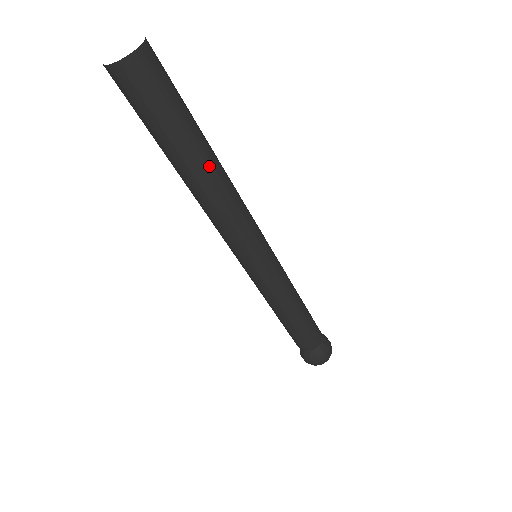
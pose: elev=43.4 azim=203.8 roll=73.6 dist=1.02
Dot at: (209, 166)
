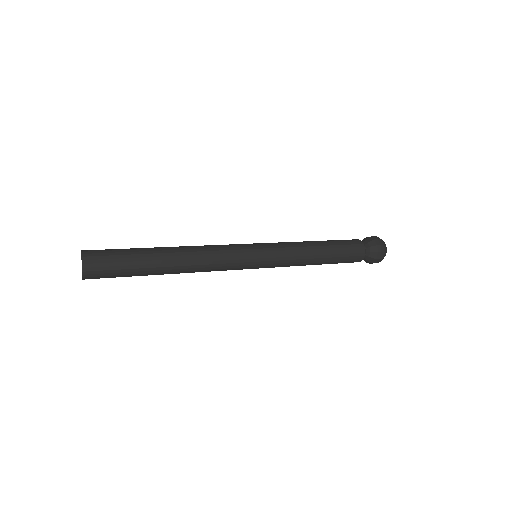
Dot at: occluded
